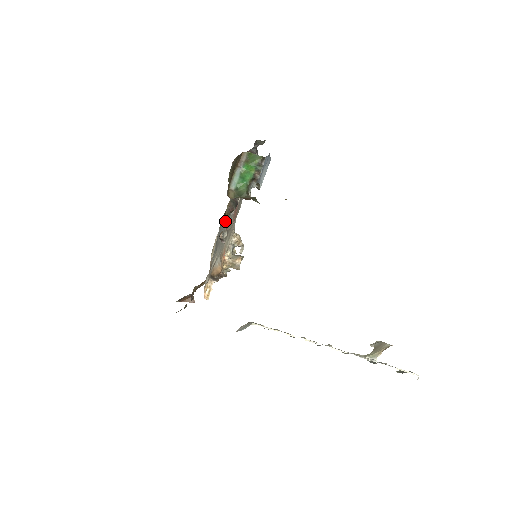
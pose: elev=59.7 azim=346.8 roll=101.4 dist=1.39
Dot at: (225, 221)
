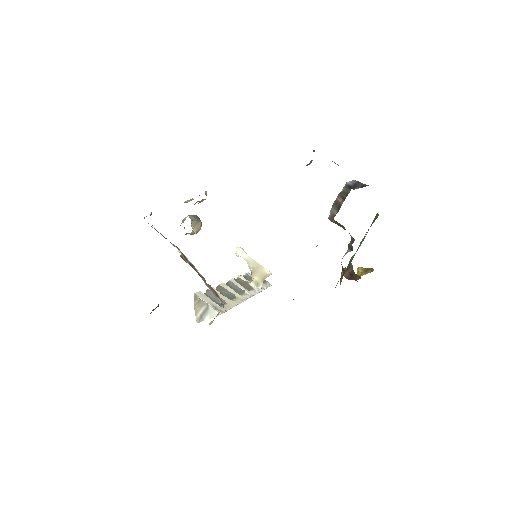
Dot at: occluded
